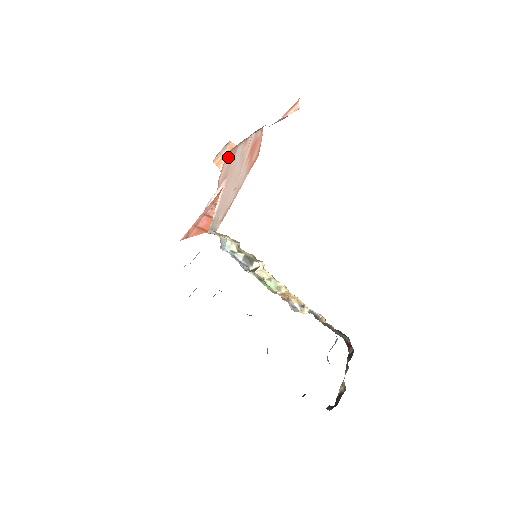
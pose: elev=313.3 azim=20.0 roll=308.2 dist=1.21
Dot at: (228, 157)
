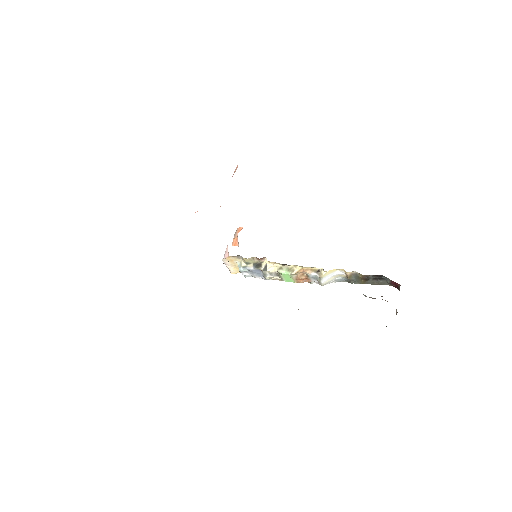
Dot at: occluded
